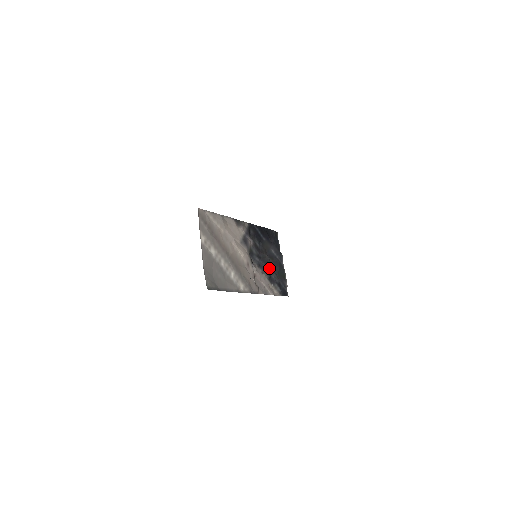
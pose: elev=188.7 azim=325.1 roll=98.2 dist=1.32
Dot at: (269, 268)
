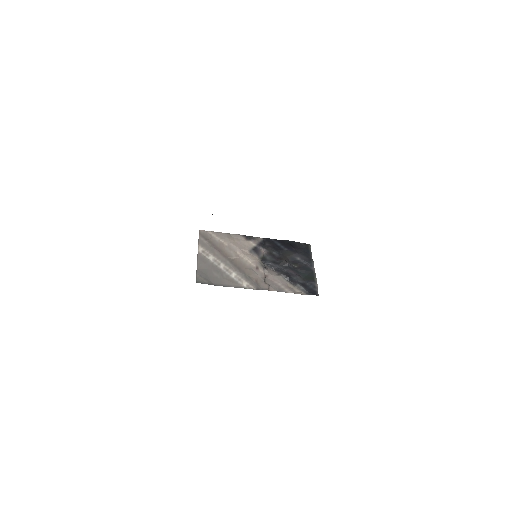
Dot at: (290, 271)
